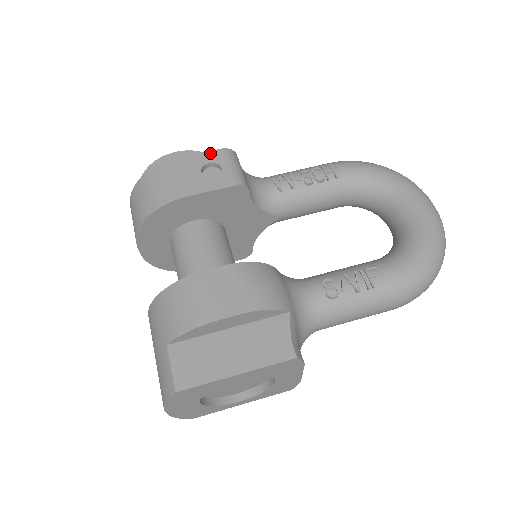
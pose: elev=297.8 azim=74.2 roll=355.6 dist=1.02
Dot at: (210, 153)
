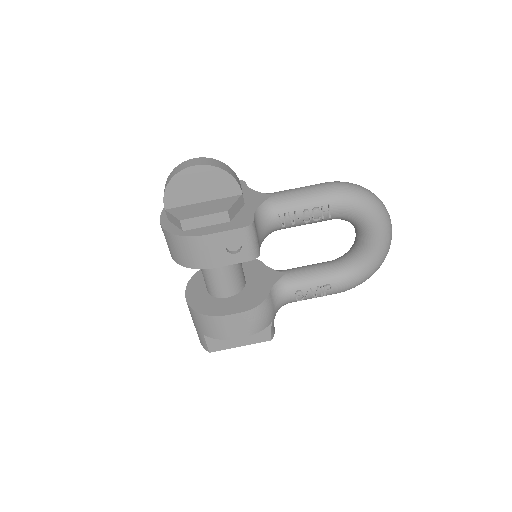
Dot at: (233, 232)
